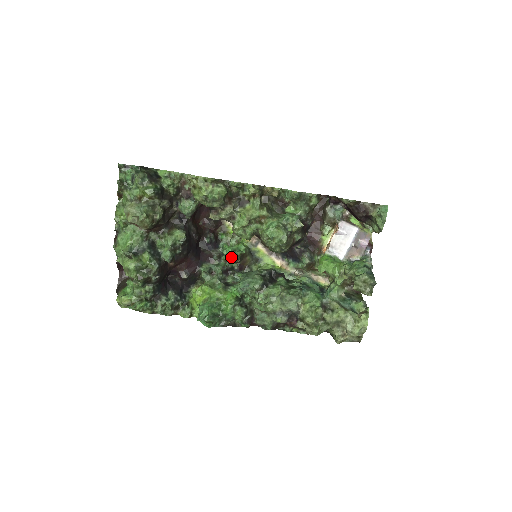
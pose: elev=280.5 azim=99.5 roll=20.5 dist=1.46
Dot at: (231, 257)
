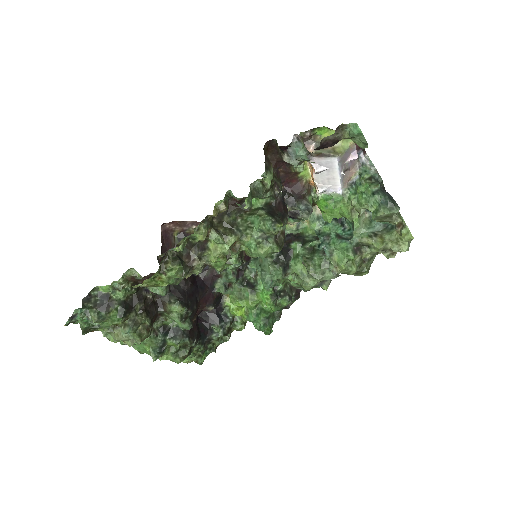
Dot at: (234, 269)
